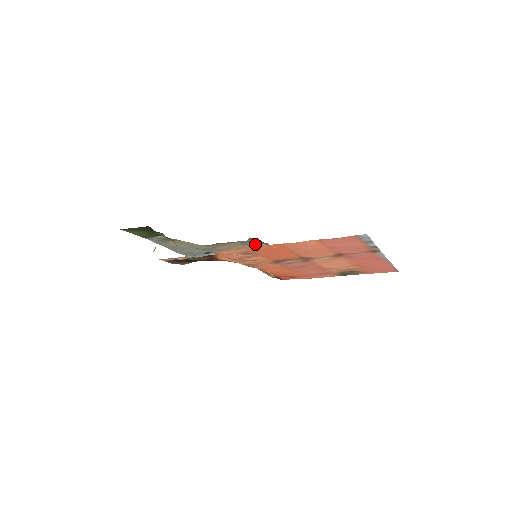
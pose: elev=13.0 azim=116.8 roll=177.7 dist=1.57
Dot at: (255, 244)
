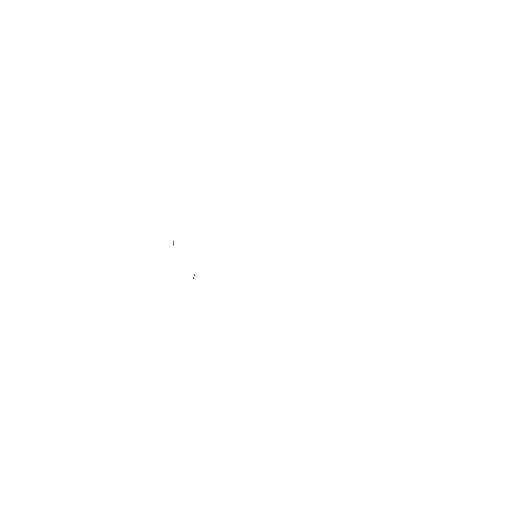
Dot at: occluded
